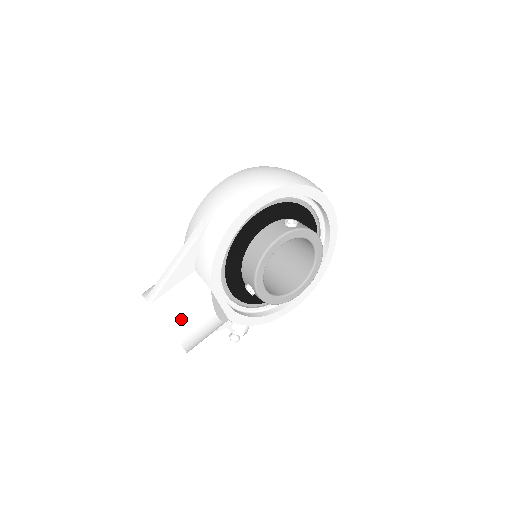
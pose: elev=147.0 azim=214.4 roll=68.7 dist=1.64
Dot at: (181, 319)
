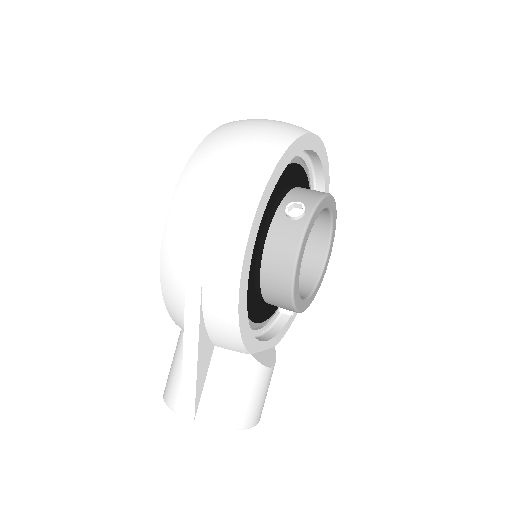
Dot at: (242, 409)
